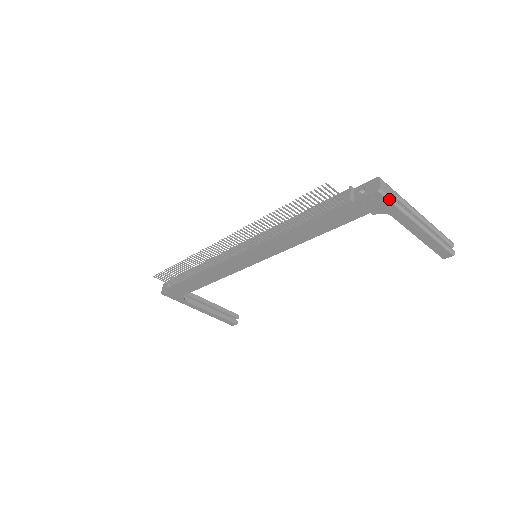
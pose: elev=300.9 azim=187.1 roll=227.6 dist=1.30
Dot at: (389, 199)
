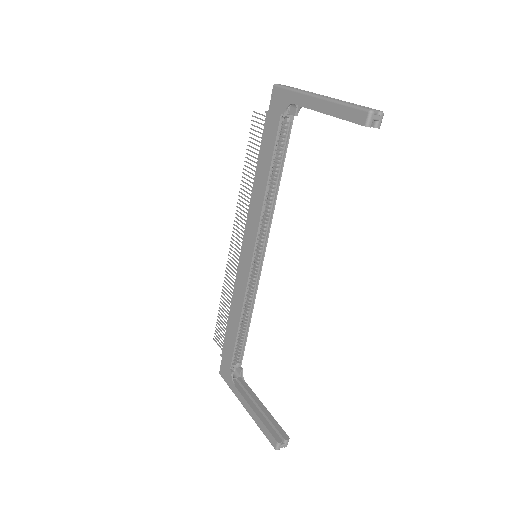
Dot at: (283, 87)
